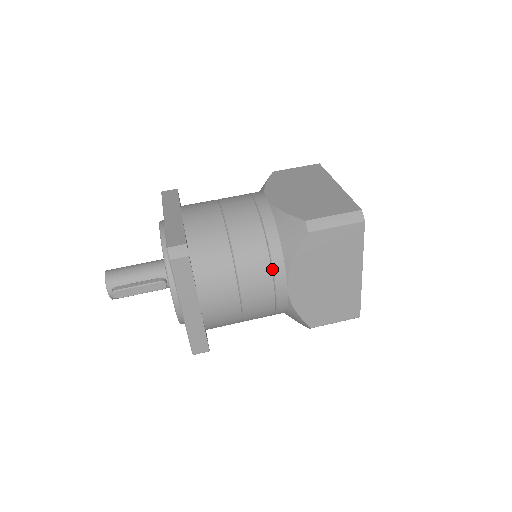
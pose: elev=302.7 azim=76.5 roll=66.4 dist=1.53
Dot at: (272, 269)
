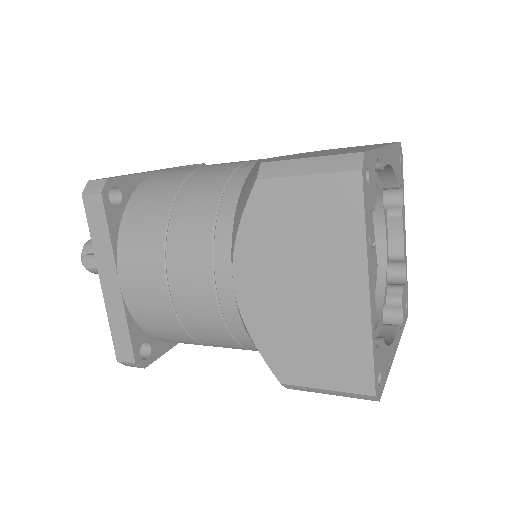
Dot at: (213, 245)
